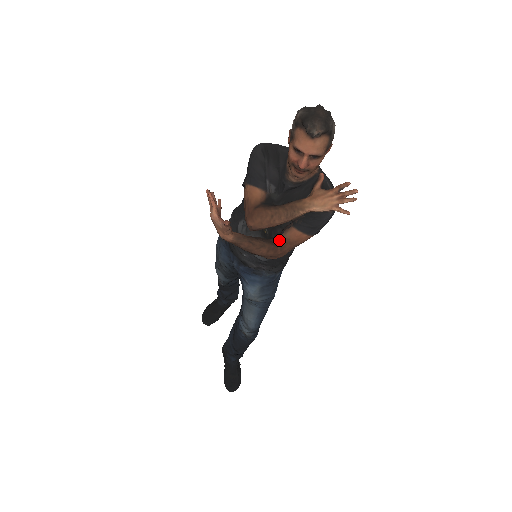
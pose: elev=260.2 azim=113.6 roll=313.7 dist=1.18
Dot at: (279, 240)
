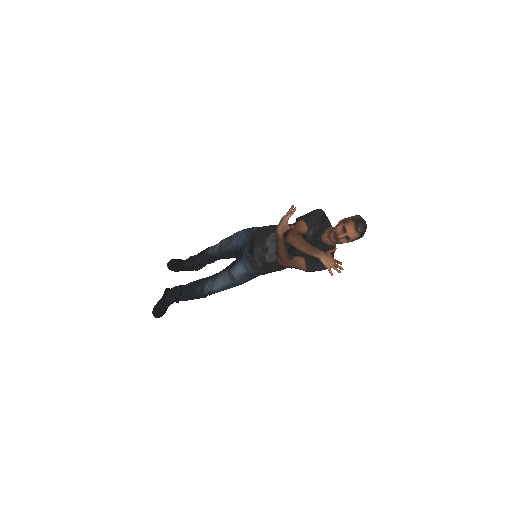
Dot at: (292, 257)
